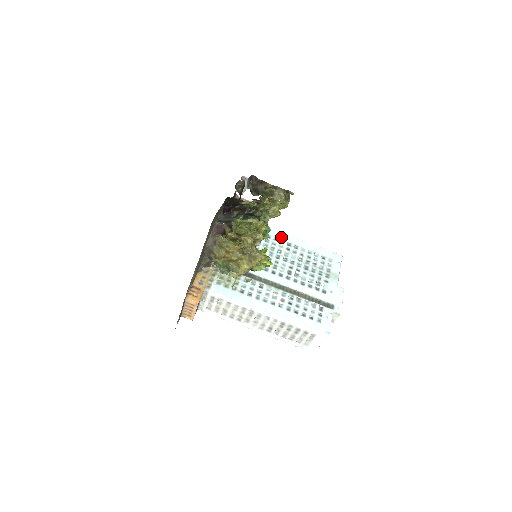
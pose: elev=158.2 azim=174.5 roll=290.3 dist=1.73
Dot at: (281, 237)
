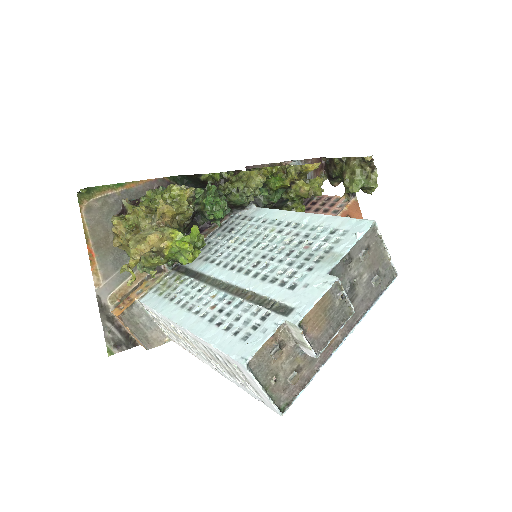
Dot at: (282, 217)
